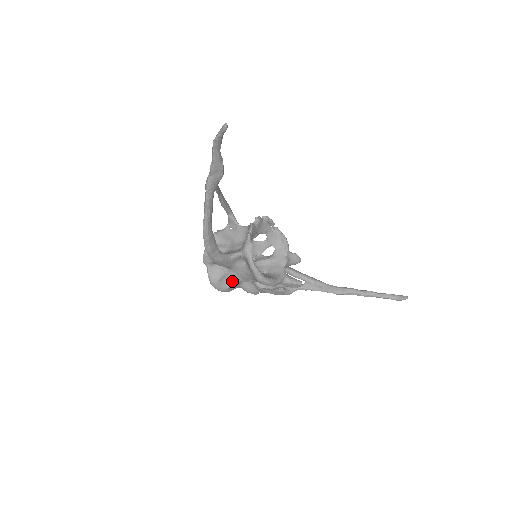
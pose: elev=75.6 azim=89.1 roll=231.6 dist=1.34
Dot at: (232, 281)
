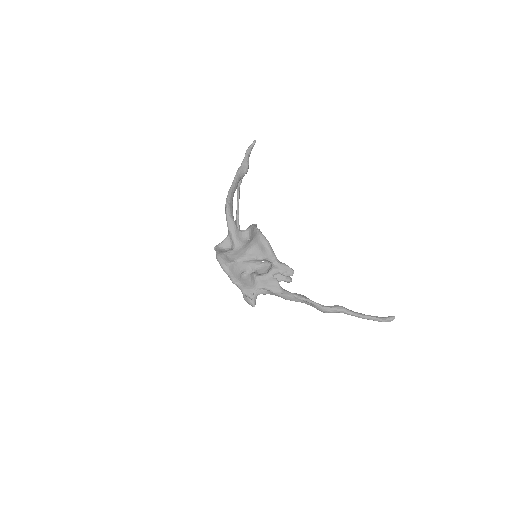
Dot at: (235, 259)
